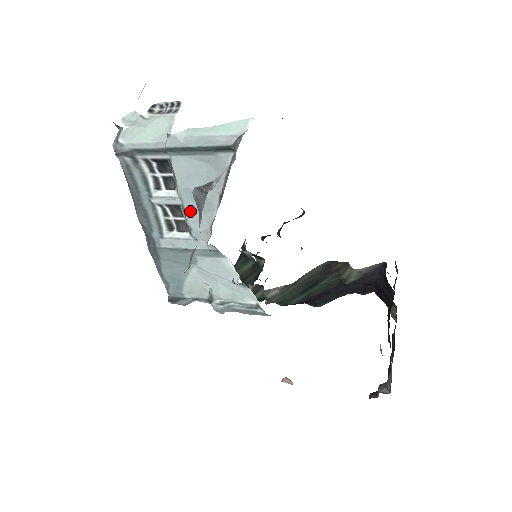
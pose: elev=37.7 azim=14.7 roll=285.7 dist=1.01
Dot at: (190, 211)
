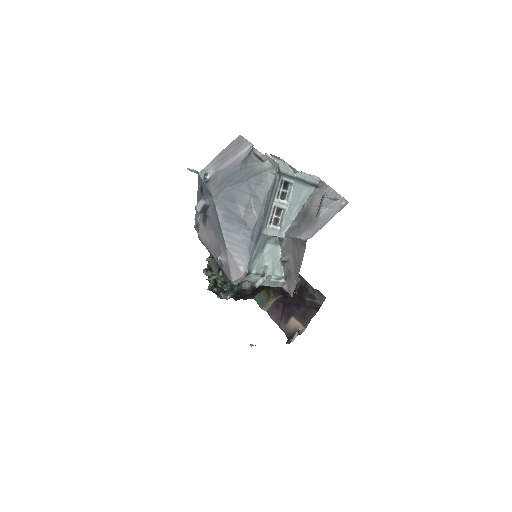
Dot at: (287, 213)
